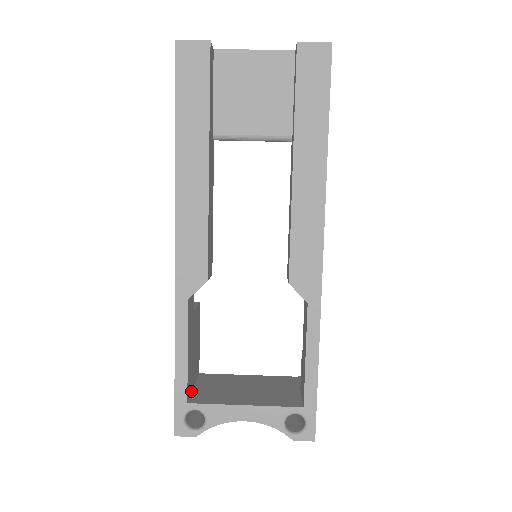
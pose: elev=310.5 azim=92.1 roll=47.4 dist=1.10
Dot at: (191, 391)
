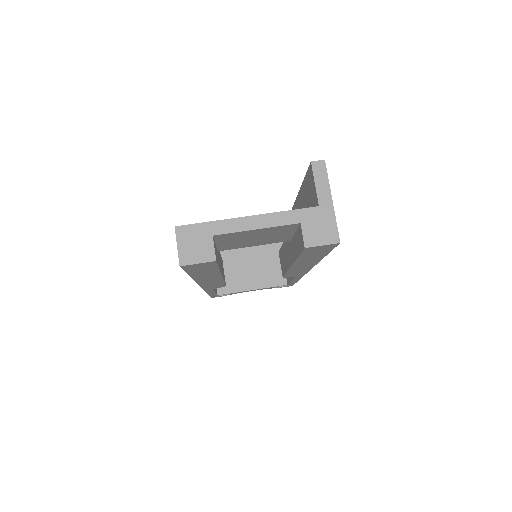
Dot at: occluded
